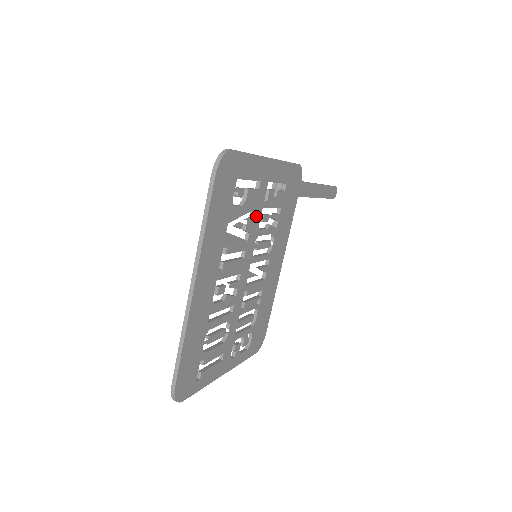
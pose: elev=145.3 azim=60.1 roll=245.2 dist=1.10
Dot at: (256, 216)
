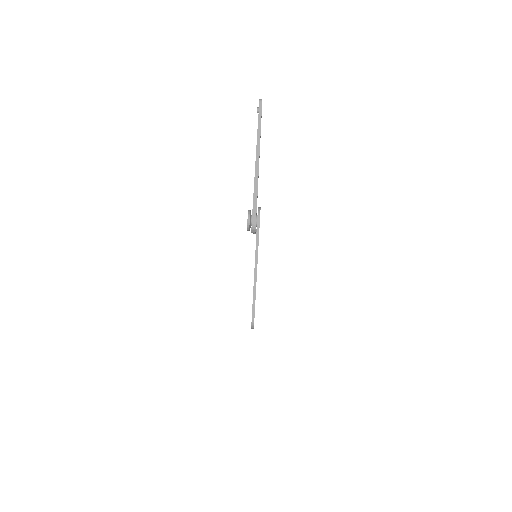
Dot at: occluded
